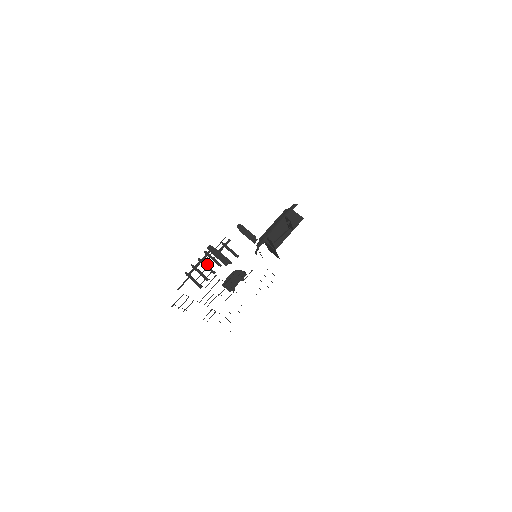
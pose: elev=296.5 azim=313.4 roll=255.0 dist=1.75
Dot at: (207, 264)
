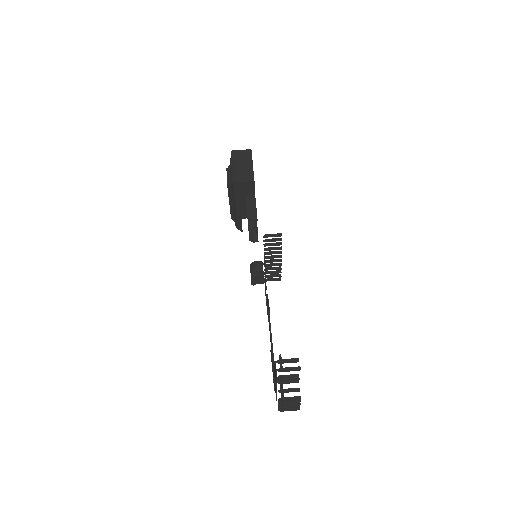
Dot at: occluded
